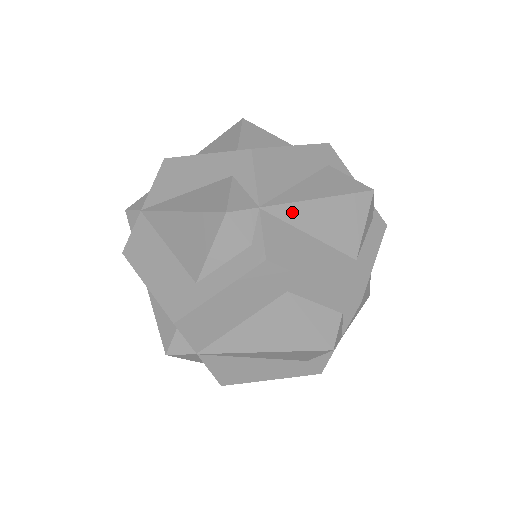
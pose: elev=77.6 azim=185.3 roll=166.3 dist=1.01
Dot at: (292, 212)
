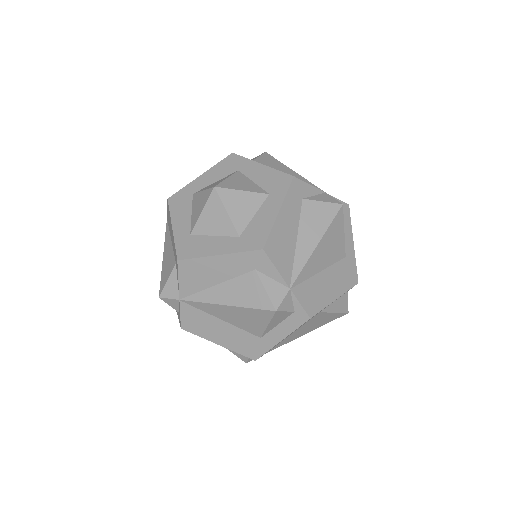
Dot at: (306, 271)
